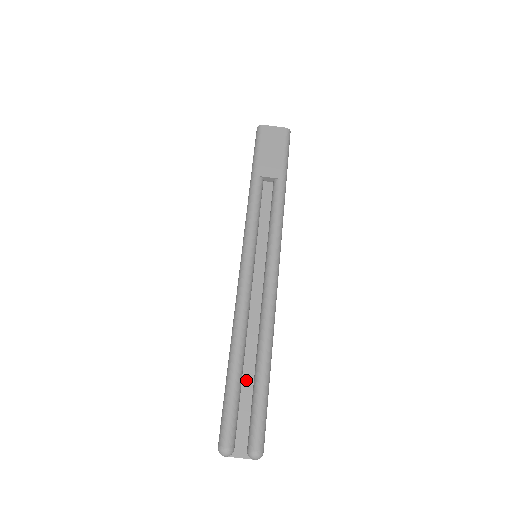
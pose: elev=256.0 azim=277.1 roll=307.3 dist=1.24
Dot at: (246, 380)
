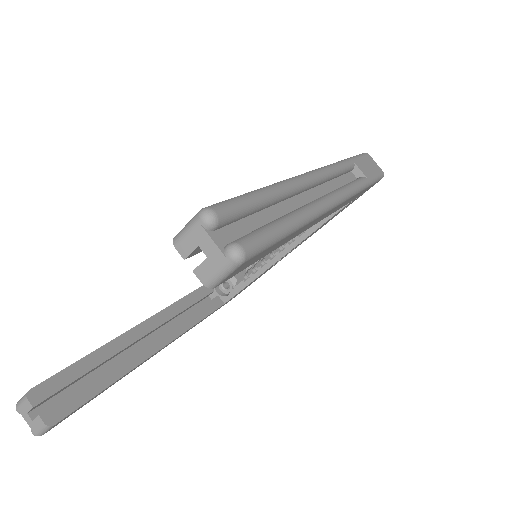
Dot at: (264, 215)
